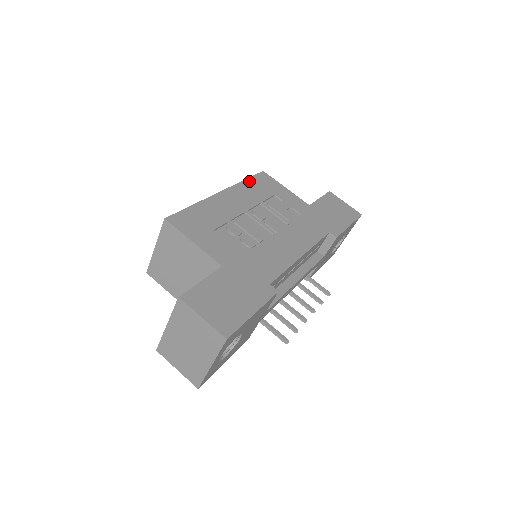
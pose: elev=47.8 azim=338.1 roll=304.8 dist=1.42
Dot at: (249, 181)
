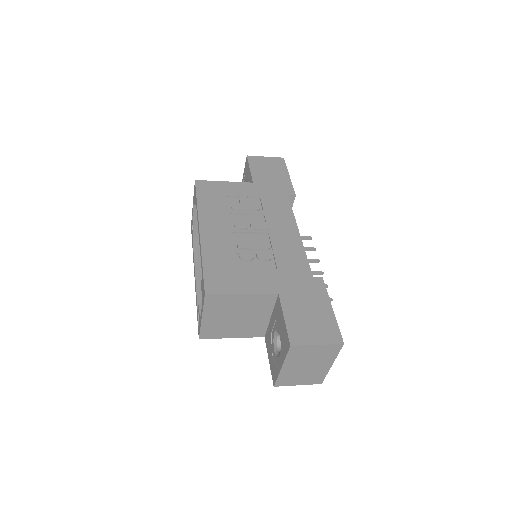
Dot at: (200, 200)
